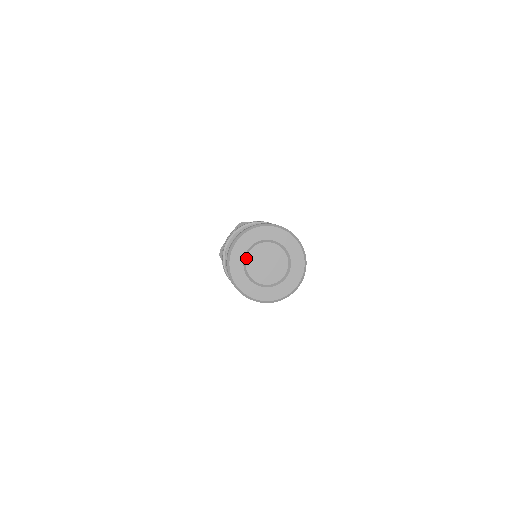
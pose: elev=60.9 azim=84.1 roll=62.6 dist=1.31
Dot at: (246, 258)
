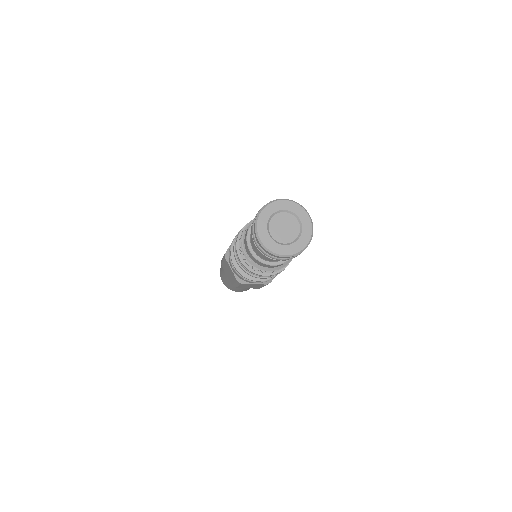
Dot at: (269, 224)
